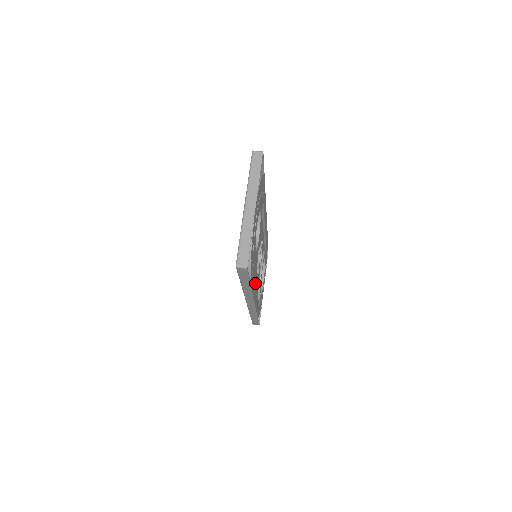
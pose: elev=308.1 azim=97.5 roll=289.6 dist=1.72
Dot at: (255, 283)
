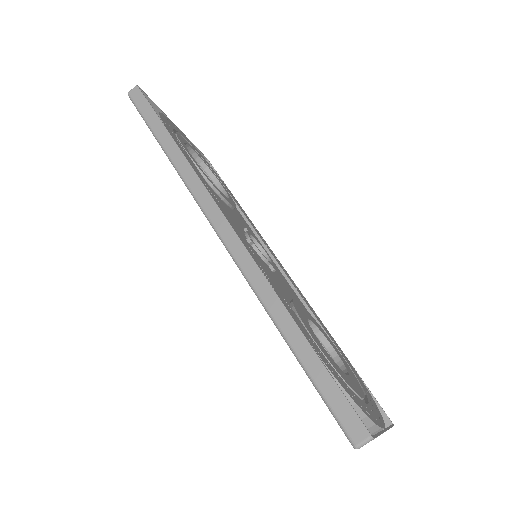
Dot at: (300, 296)
